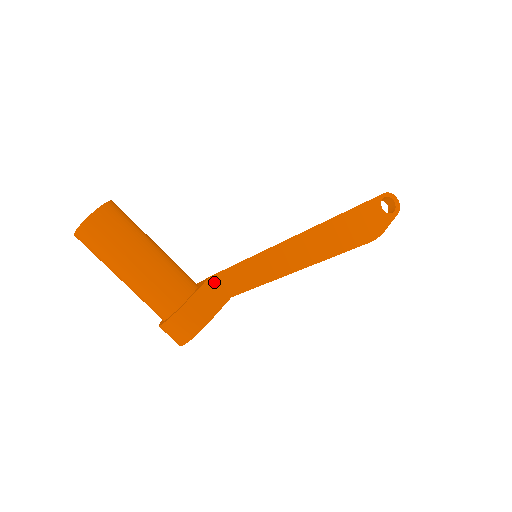
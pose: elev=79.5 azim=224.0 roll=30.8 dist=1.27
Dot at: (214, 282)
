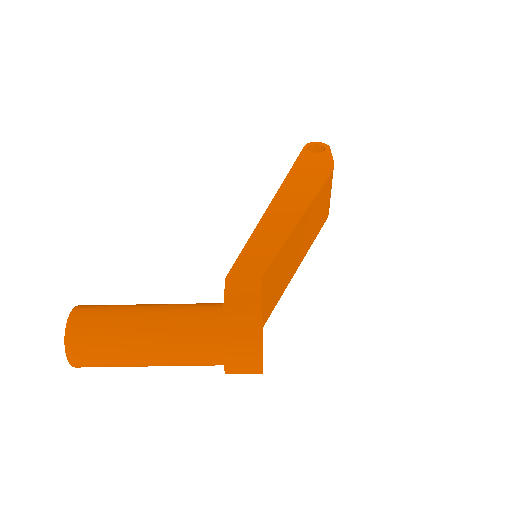
Dot at: (233, 279)
